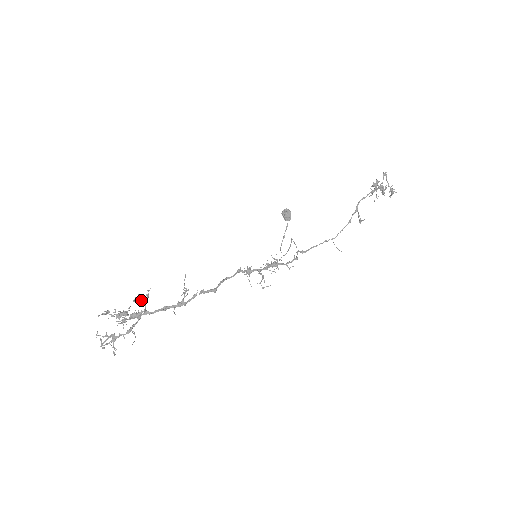
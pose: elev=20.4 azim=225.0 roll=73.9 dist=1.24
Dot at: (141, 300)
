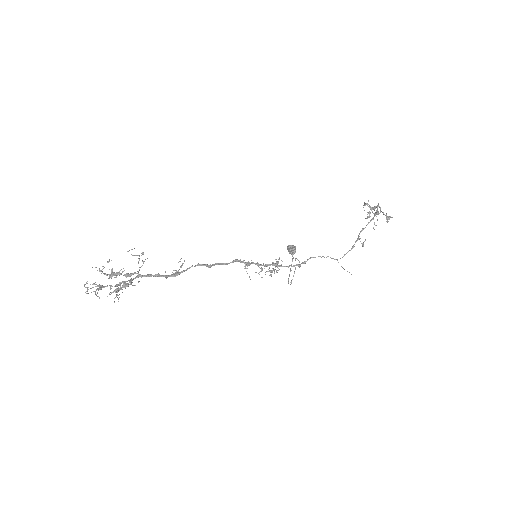
Dot at: (135, 255)
